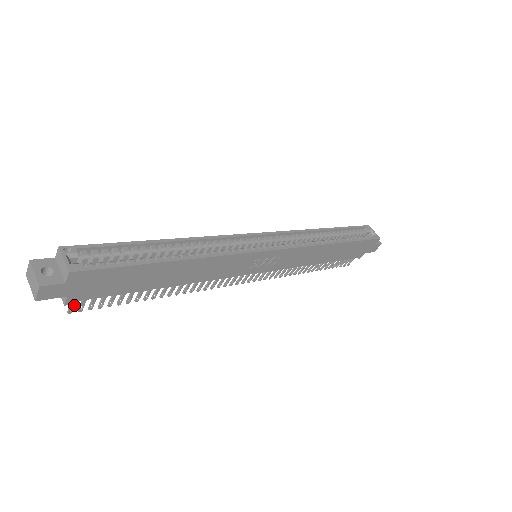
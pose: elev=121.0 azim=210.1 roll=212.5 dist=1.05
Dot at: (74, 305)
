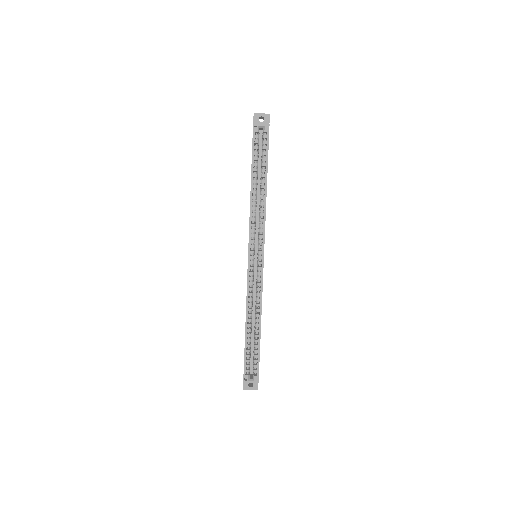
Dot at: occluded
